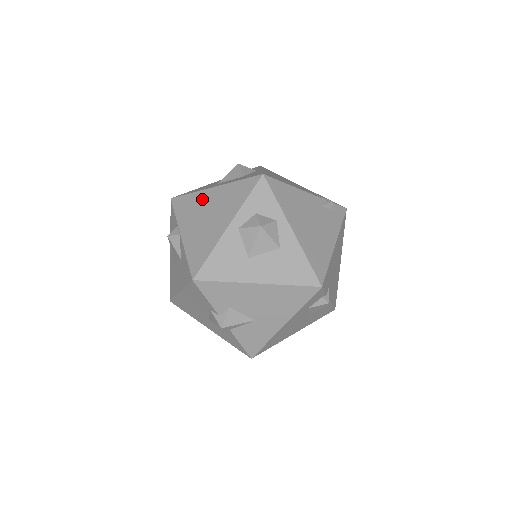
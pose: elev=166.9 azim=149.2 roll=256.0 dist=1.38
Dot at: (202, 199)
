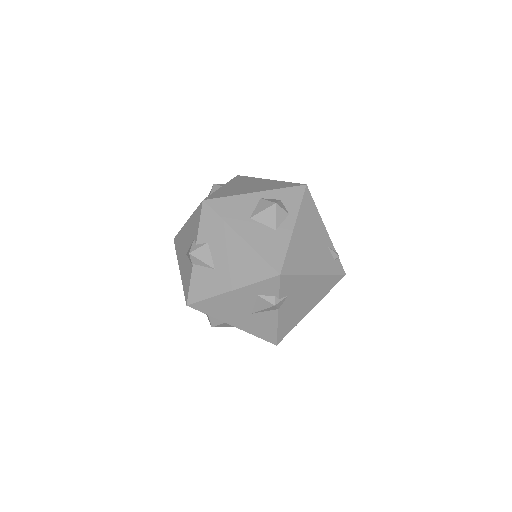
Dot at: (256, 180)
